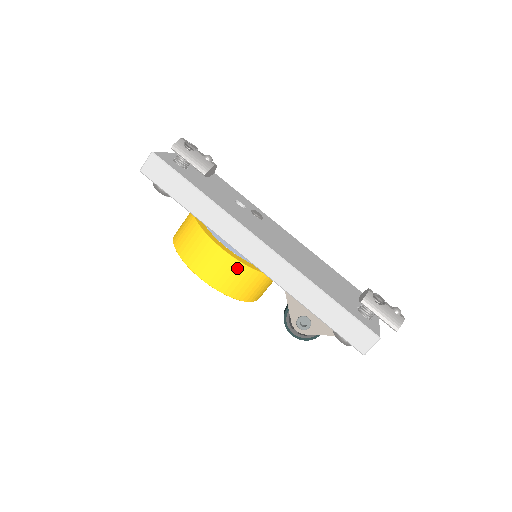
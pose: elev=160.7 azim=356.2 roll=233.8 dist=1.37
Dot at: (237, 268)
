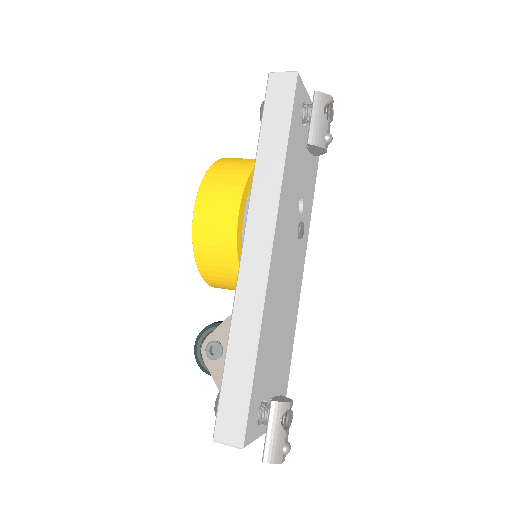
Dot at: (228, 241)
